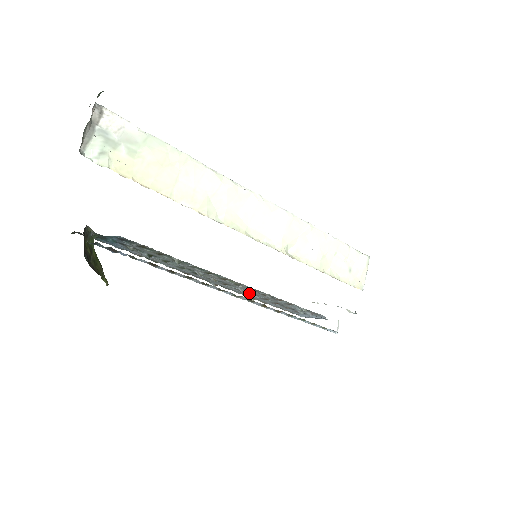
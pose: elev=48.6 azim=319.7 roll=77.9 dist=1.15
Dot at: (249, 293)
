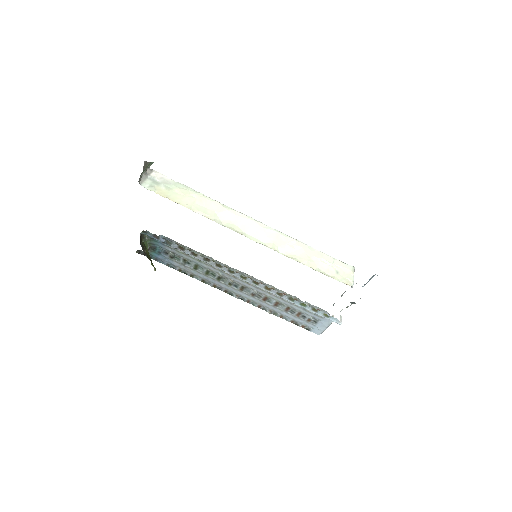
Dot at: (262, 299)
